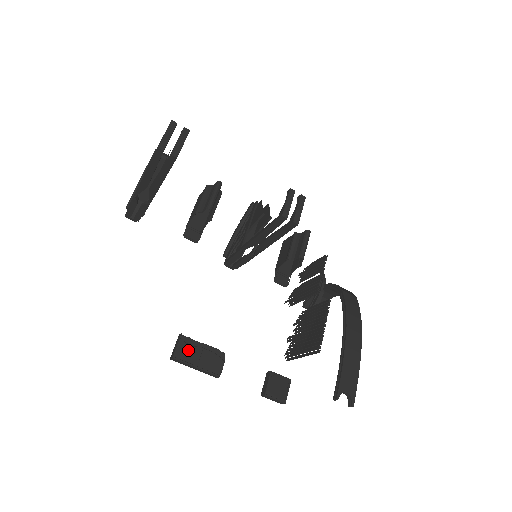
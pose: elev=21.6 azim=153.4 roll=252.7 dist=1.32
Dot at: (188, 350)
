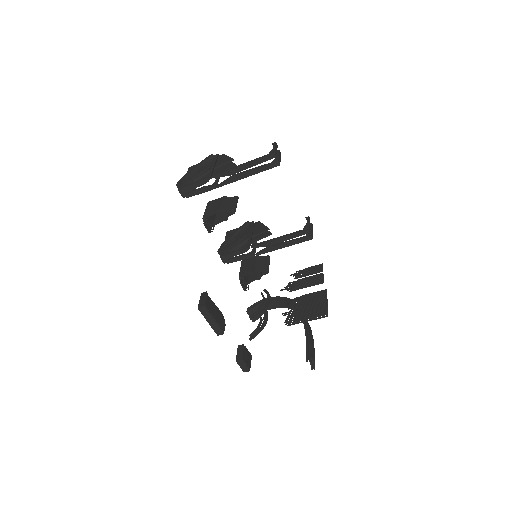
Dot at: (211, 305)
